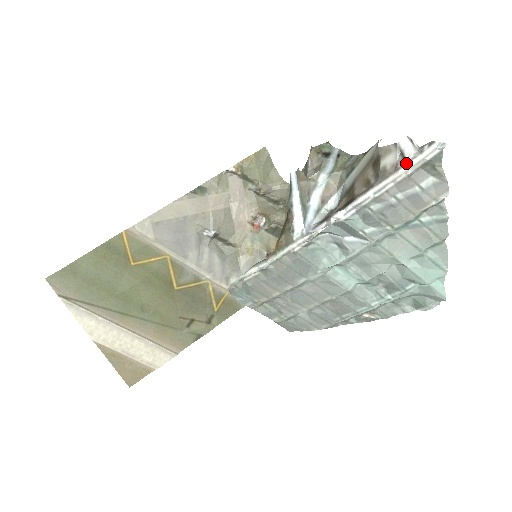
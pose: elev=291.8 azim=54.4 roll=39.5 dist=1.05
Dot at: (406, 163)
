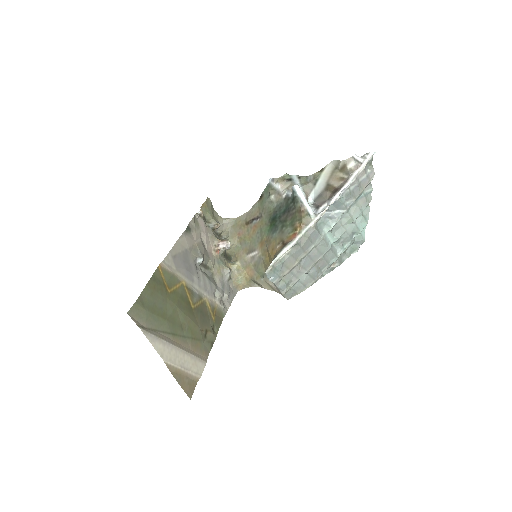
Dot at: (362, 163)
